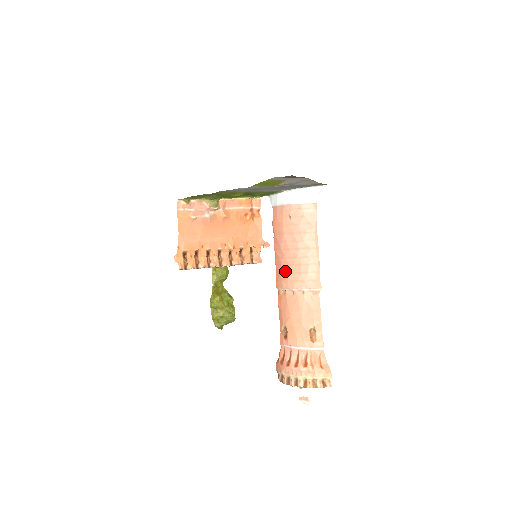
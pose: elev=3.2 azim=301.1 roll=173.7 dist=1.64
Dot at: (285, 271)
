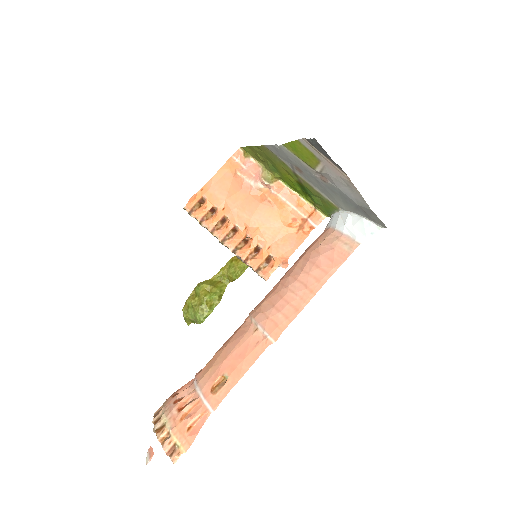
Dot at: (267, 296)
